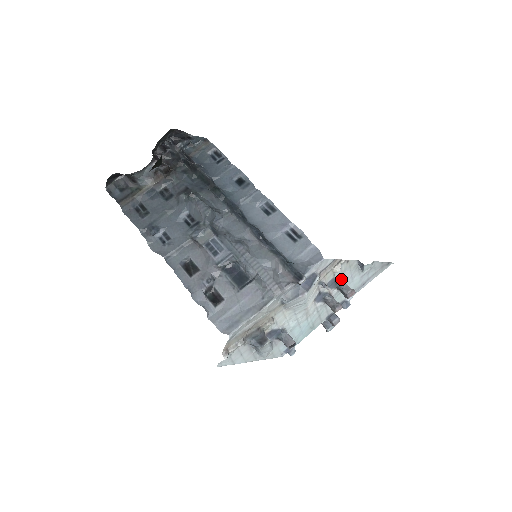
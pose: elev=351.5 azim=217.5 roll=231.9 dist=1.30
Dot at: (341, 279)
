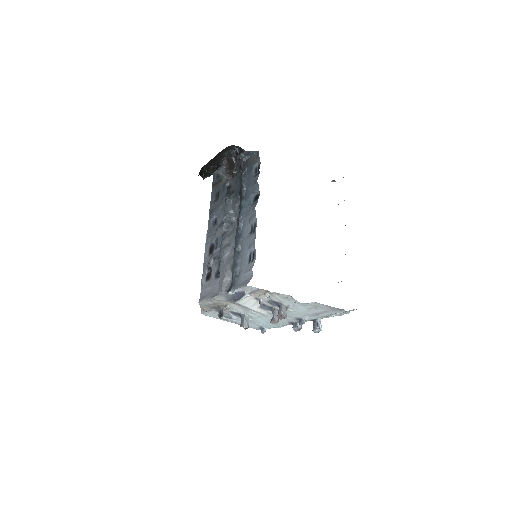
Dot at: (281, 303)
